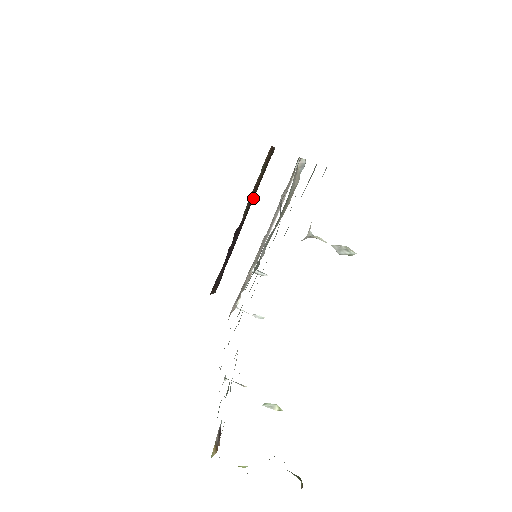
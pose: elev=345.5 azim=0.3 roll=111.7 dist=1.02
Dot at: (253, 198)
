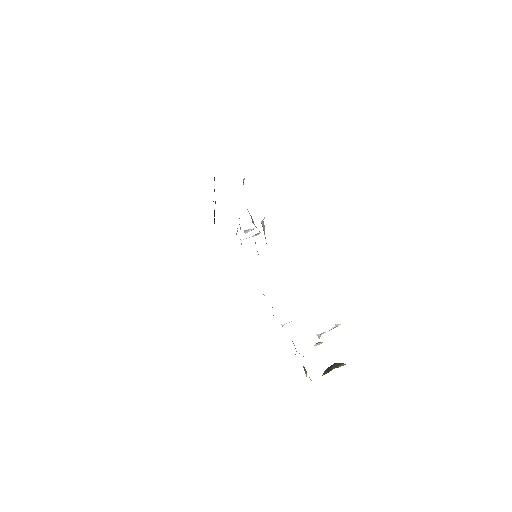
Dot at: occluded
